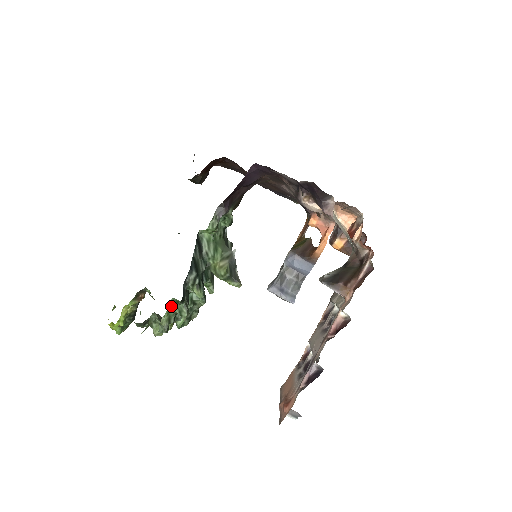
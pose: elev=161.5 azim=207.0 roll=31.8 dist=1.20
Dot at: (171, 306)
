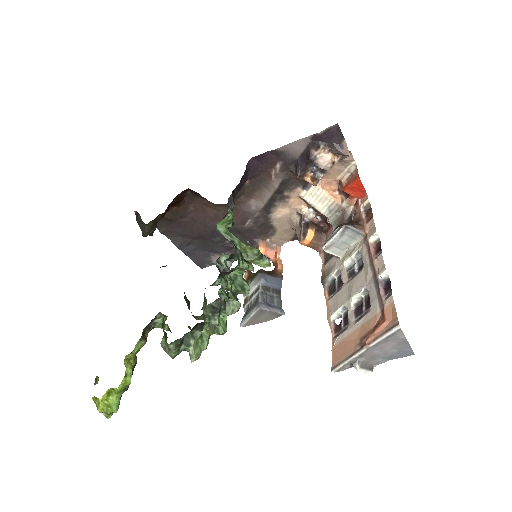
Dot at: (231, 282)
